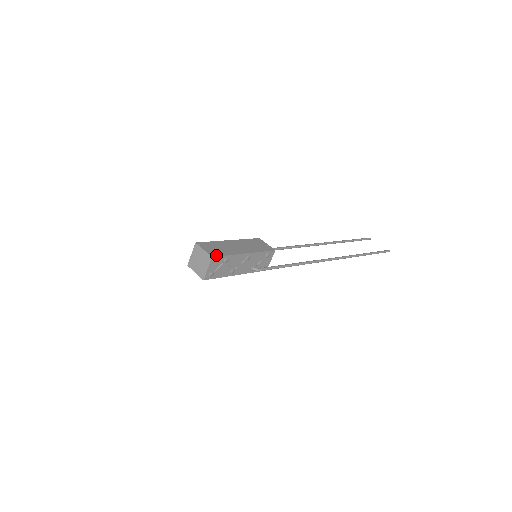
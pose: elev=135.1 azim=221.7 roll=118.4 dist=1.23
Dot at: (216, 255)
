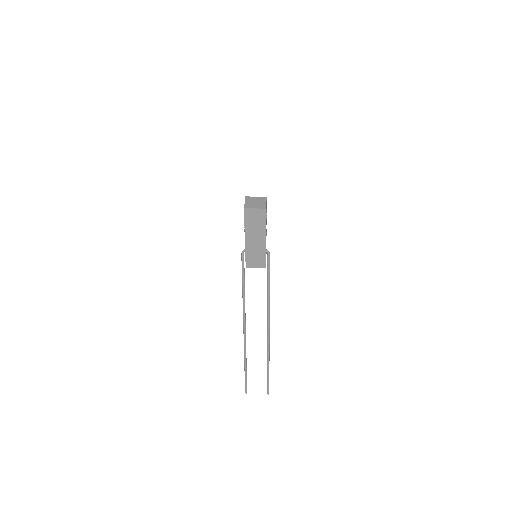
Dot at: occluded
